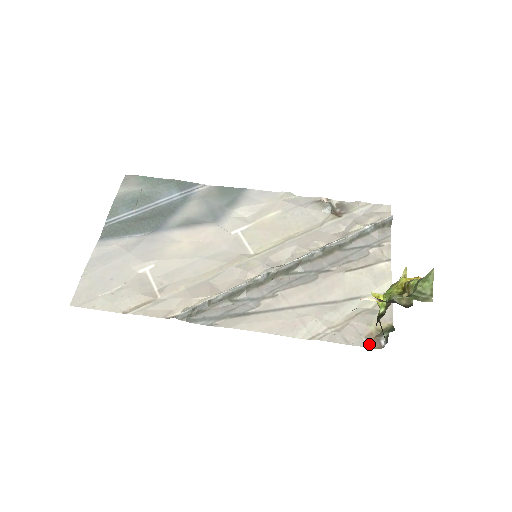
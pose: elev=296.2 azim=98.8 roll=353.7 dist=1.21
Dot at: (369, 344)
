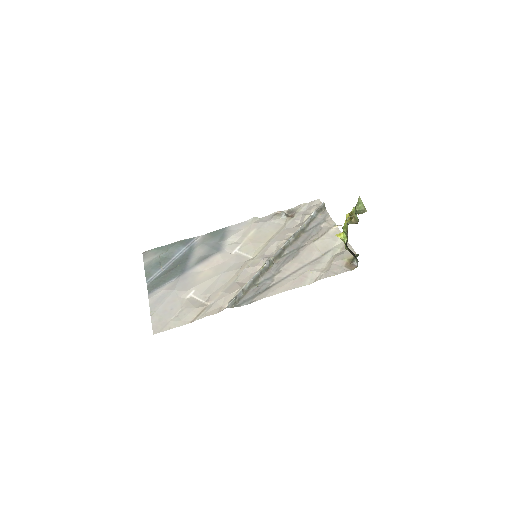
Dot at: (349, 269)
